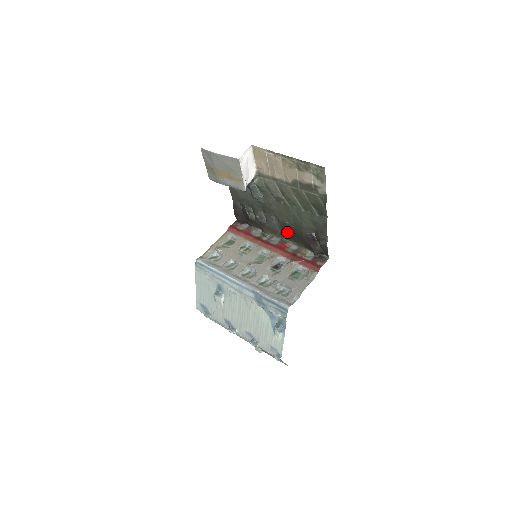
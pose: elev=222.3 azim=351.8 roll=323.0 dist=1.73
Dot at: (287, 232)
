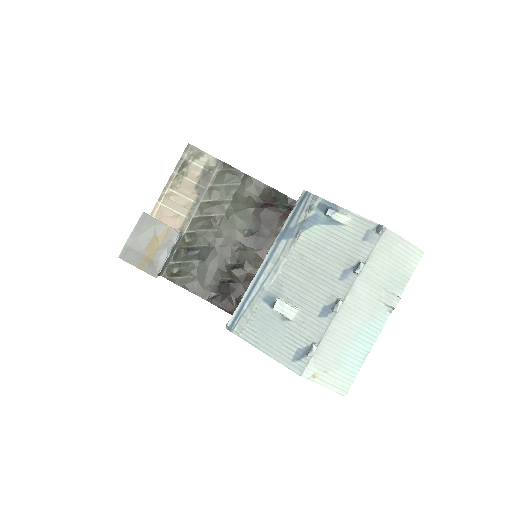
Dot at: (258, 241)
